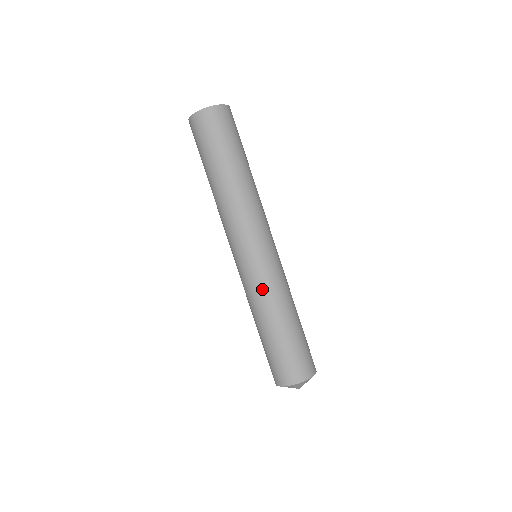
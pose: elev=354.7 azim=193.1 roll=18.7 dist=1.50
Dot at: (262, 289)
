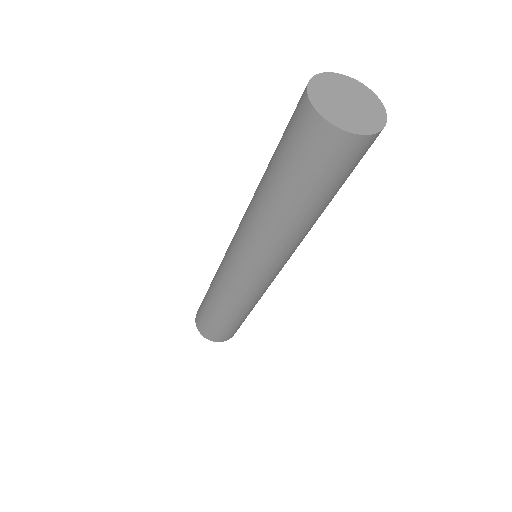
Dot at: (227, 291)
